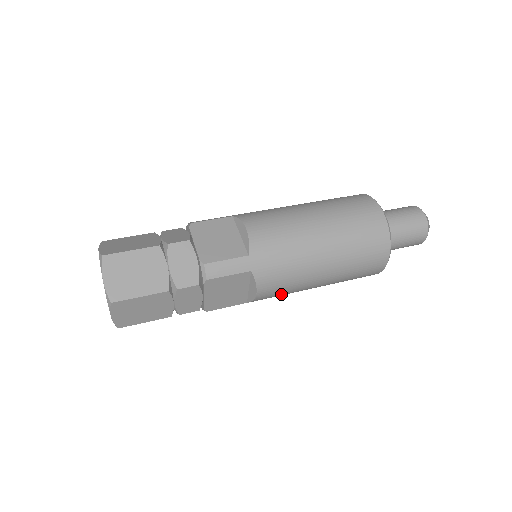
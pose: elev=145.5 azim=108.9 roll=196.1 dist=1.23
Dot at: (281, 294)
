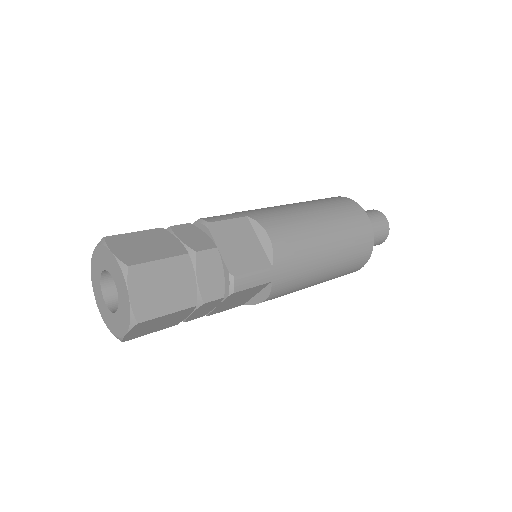
Dot at: occluded
